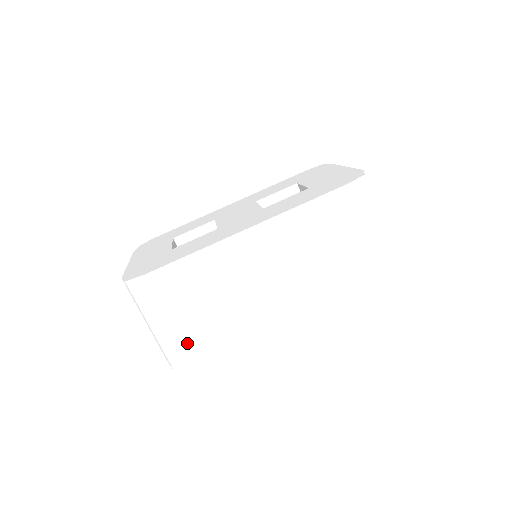
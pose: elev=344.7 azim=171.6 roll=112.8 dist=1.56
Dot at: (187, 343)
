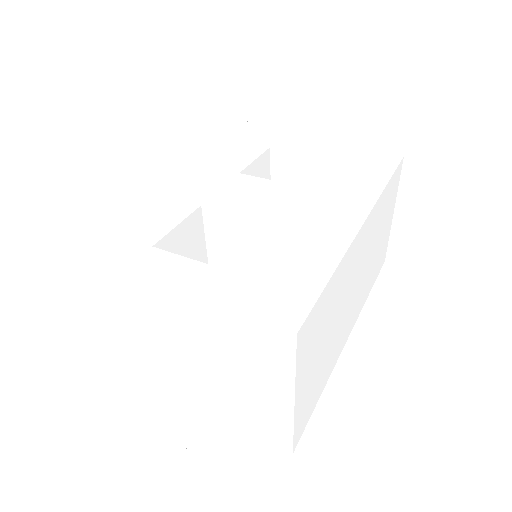
Dot at: (298, 422)
